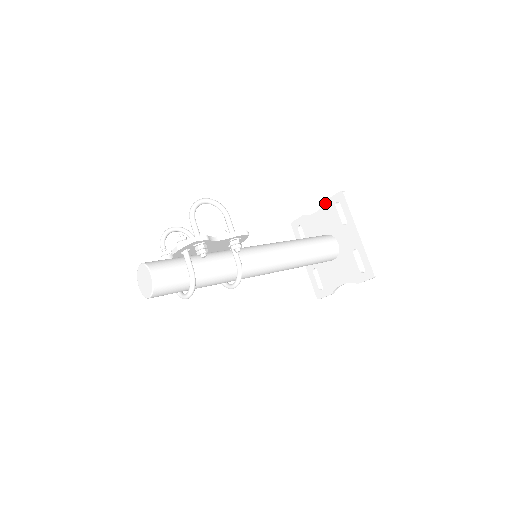
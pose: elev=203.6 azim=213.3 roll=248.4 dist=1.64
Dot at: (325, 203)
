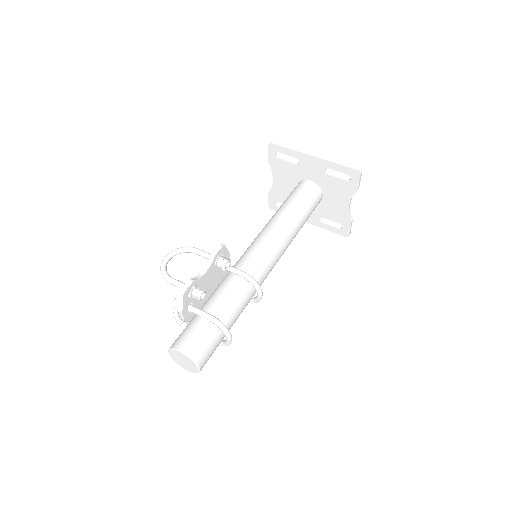
Dot at: (270, 165)
